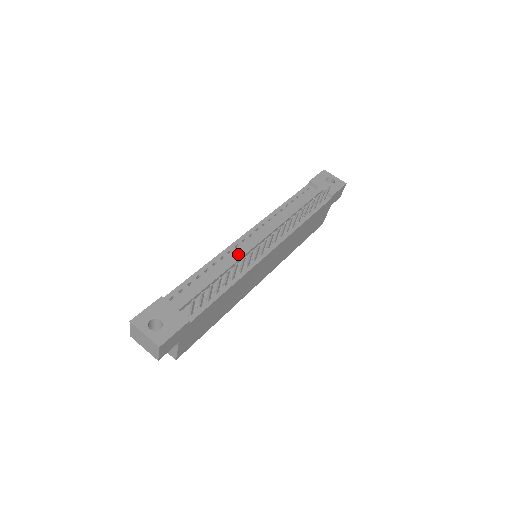
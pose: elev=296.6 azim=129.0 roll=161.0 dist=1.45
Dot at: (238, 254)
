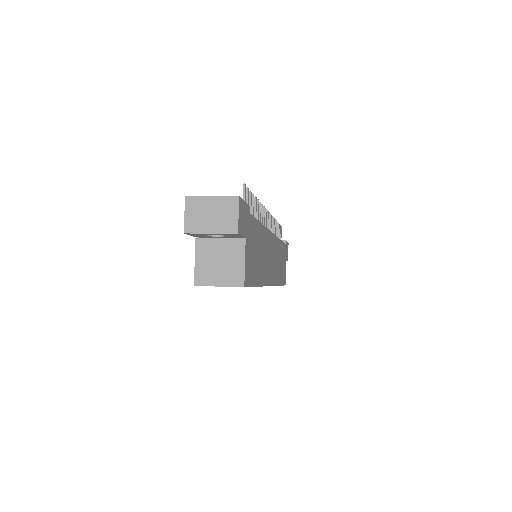
Dot at: occluded
